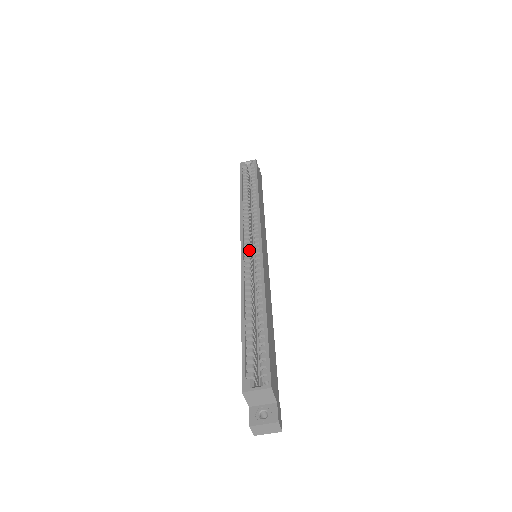
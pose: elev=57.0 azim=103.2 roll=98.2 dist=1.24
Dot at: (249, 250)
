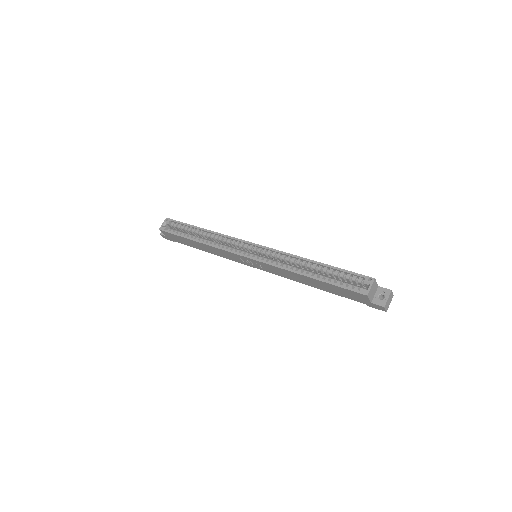
Dot at: (253, 255)
